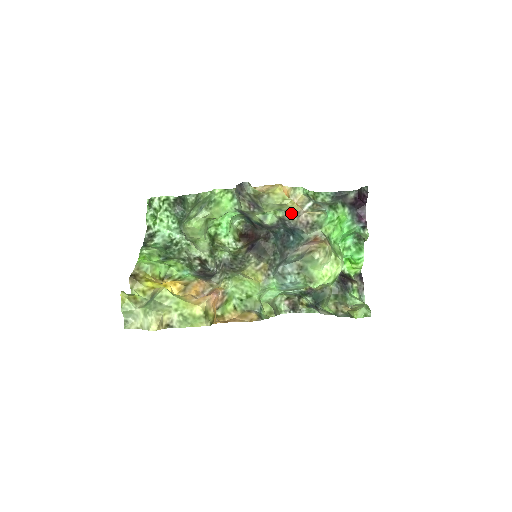
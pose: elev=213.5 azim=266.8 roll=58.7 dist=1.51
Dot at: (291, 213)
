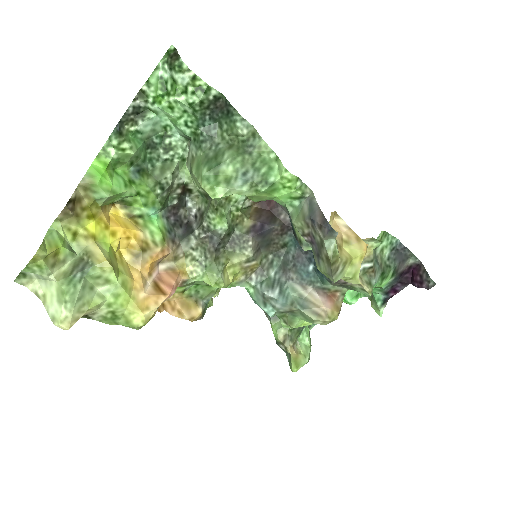
Dot at: occluded
